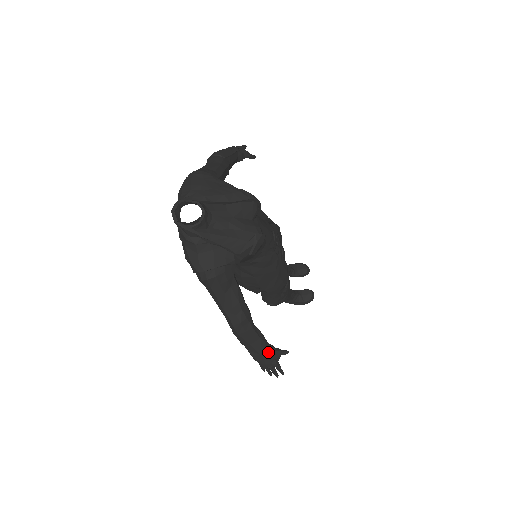
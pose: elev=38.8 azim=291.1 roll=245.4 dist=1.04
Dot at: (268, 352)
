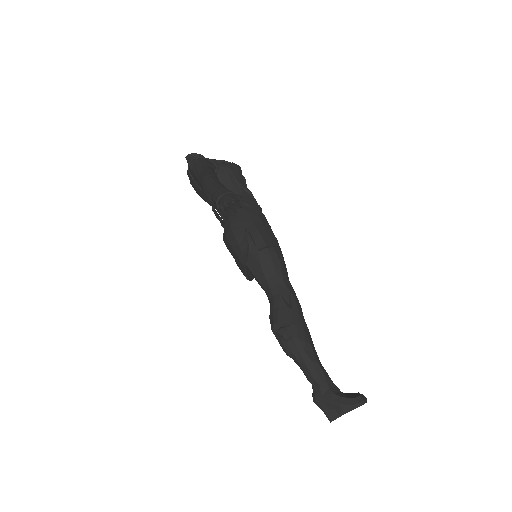
Dot at: (227, 190)
